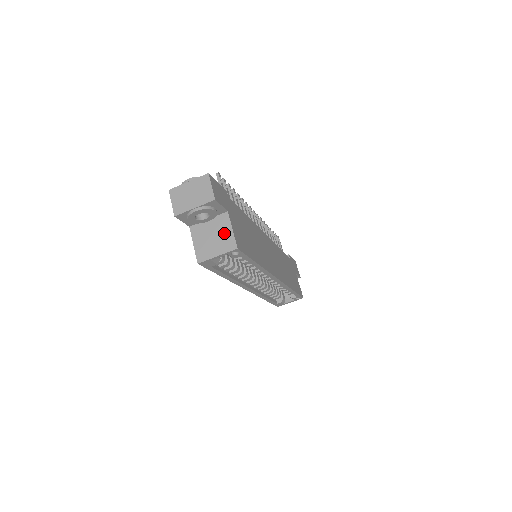
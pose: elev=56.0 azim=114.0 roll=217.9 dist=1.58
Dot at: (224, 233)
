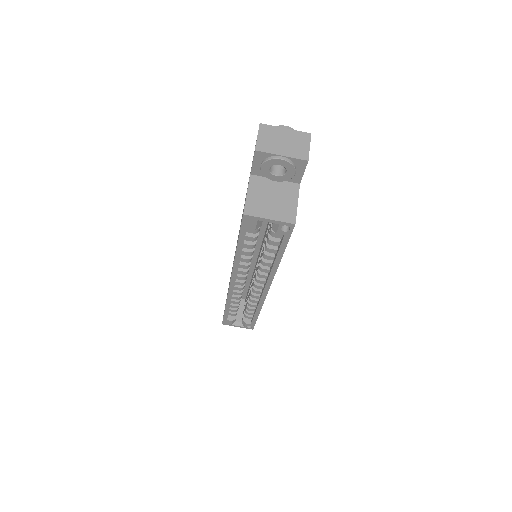
Dot at: (287, 201)
